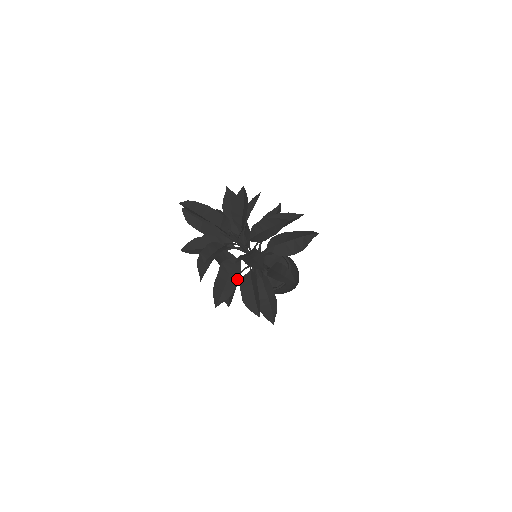
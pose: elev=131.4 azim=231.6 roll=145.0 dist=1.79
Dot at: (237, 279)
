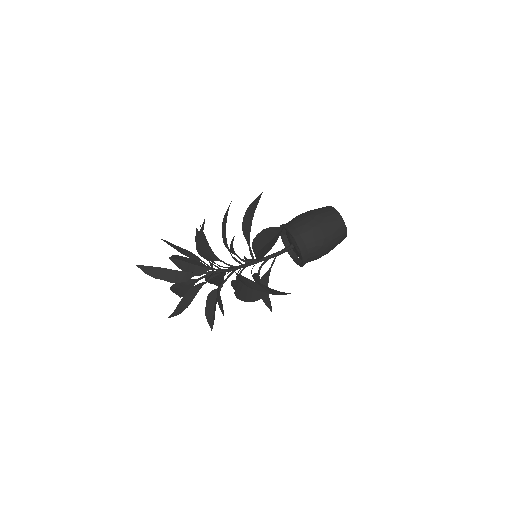
Dot at: occluded
